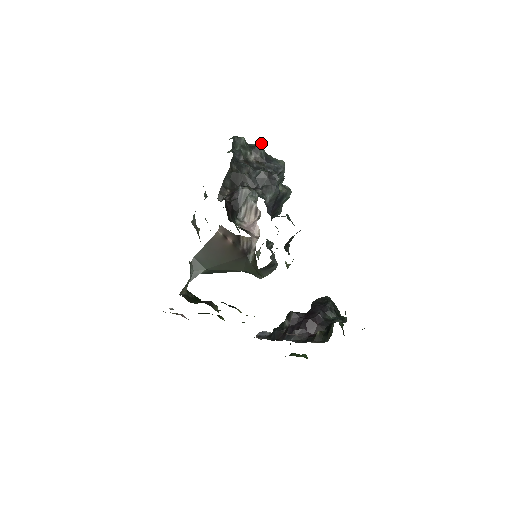
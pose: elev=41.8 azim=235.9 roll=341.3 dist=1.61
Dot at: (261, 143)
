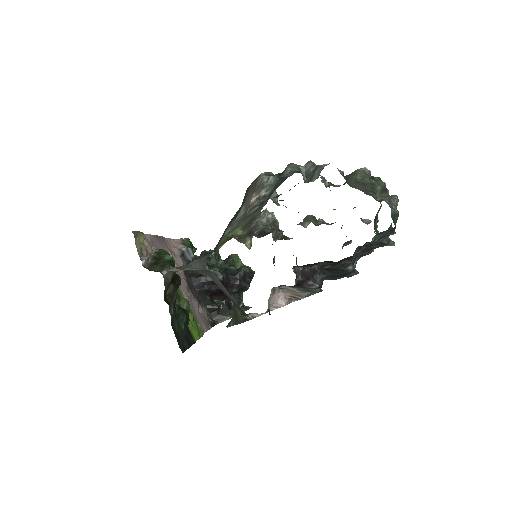
Dot at: (393, 243)
